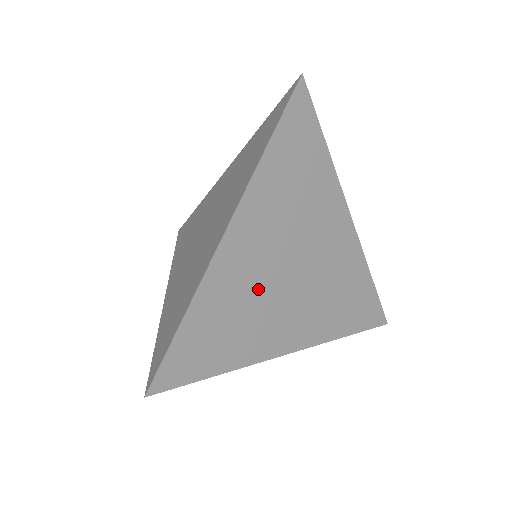
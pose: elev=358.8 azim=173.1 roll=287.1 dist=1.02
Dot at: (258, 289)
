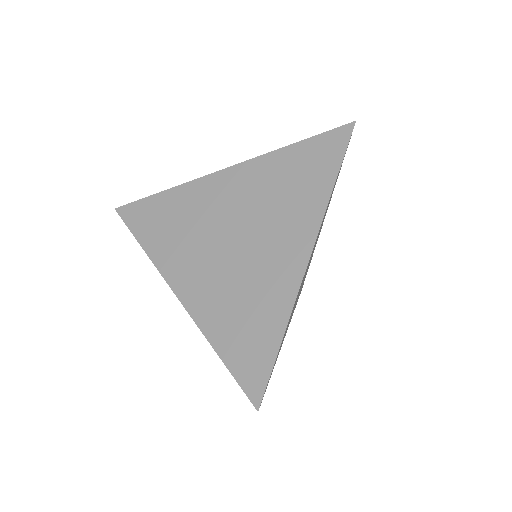
Dot at: occluded
